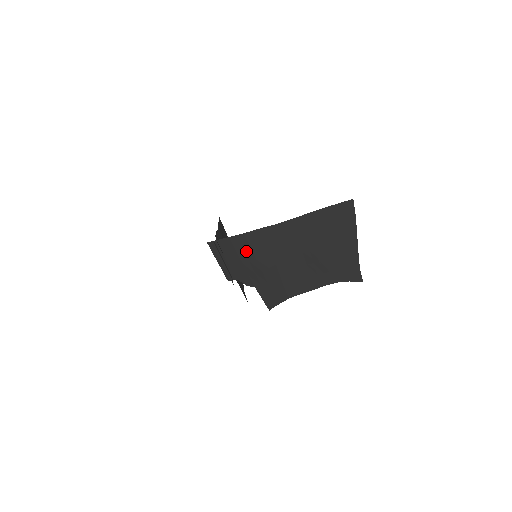
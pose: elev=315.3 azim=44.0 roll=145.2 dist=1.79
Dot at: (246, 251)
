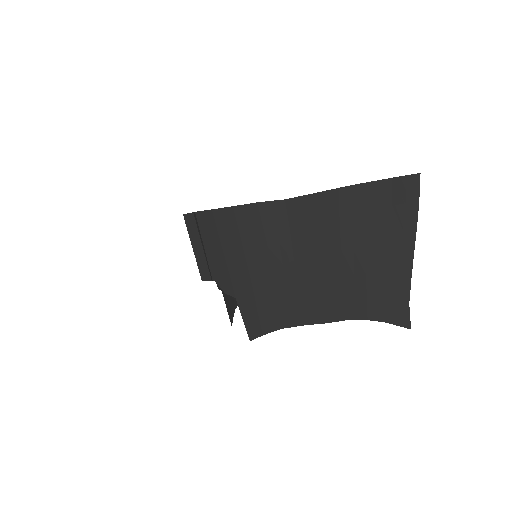
Dot at: (232, 236)
